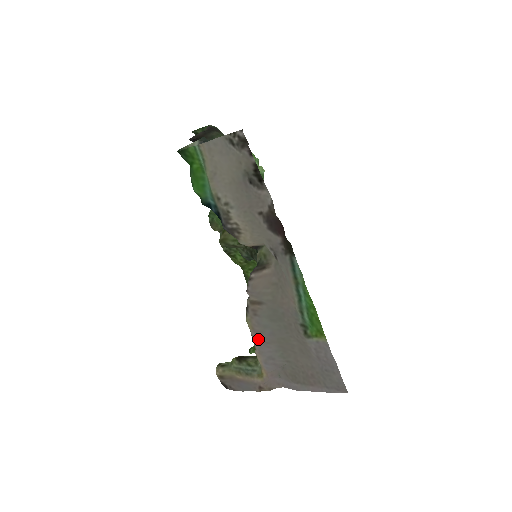
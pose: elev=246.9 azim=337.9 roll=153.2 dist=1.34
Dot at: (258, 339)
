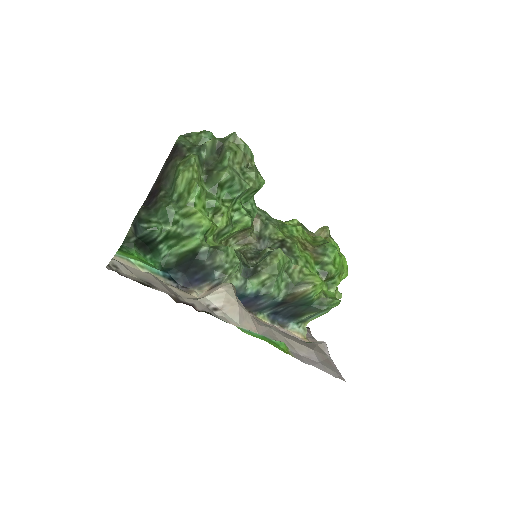
Dot at: occluded
